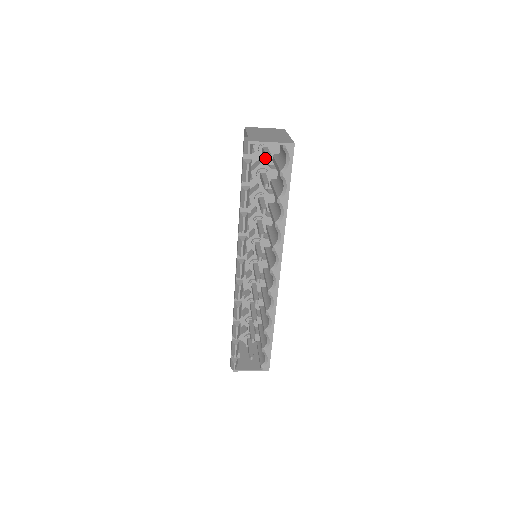
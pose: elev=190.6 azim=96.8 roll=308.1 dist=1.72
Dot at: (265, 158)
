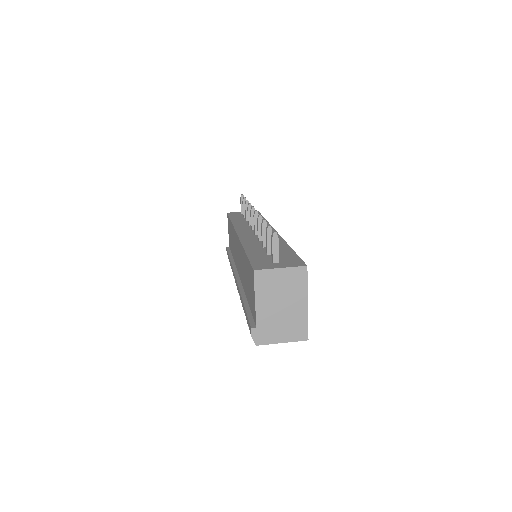
Dot at: occluded
